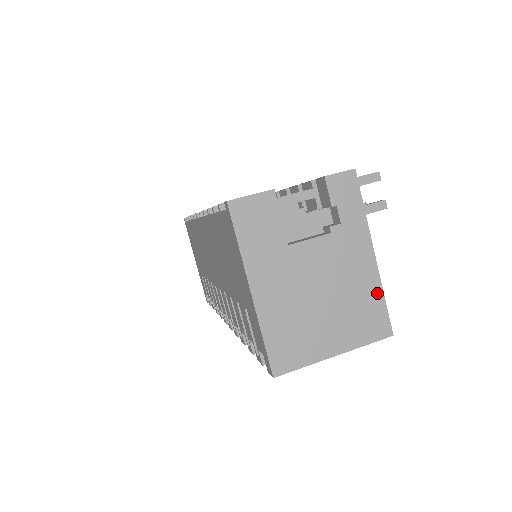
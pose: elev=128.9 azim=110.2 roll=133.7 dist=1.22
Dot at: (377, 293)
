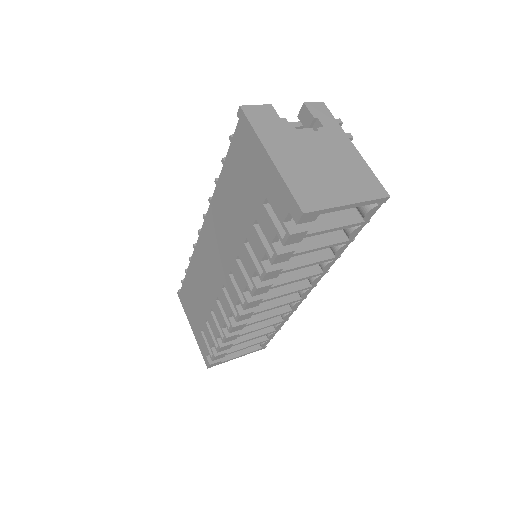
Dot at: (366, 169)
